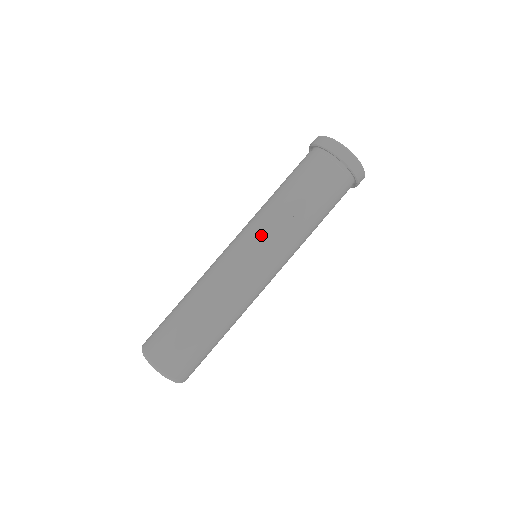
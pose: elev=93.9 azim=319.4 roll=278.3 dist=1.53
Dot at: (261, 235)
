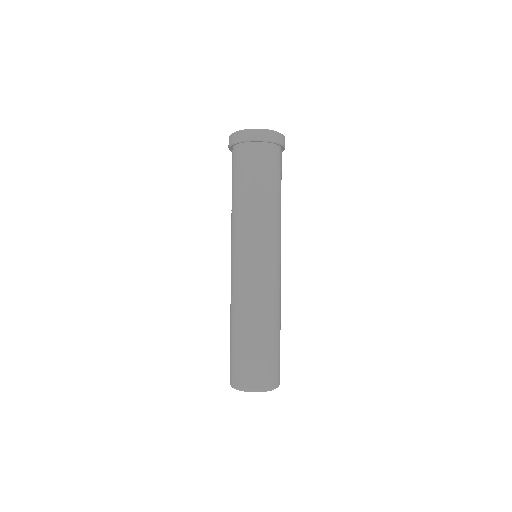
Dot at: (249, 239)
